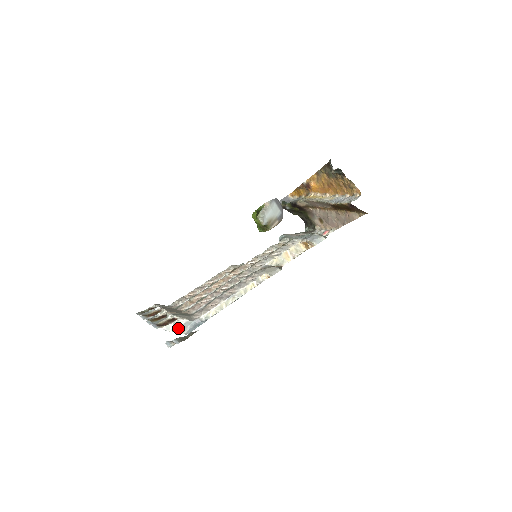
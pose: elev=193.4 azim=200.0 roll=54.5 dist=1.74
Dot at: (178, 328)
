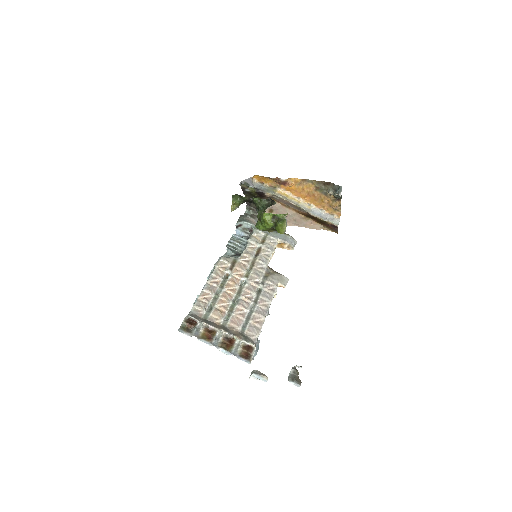
Dot at: occluded
